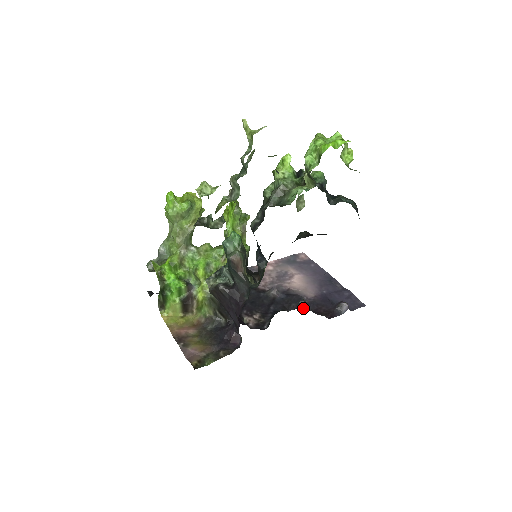
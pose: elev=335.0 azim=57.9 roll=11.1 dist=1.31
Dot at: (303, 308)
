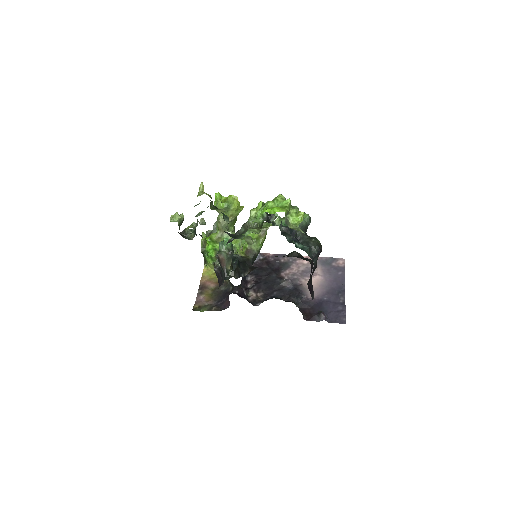
Dot at: (296, 303)
